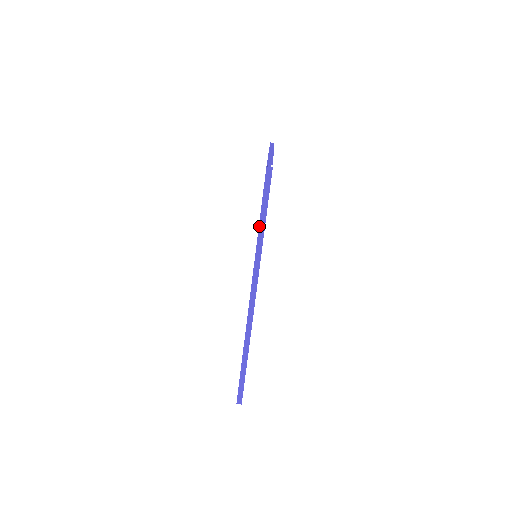
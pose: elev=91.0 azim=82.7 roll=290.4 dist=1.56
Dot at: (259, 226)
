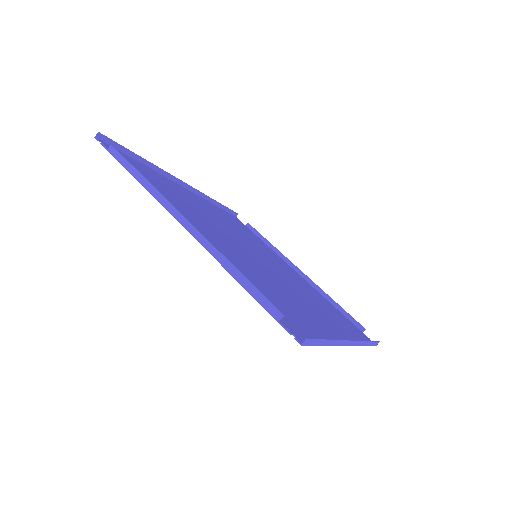
Dot at: occluded
